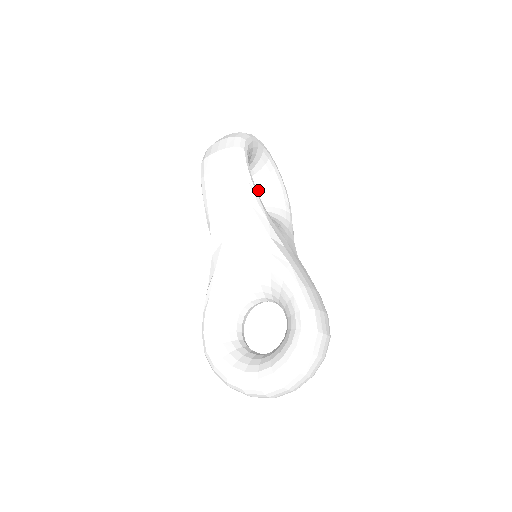
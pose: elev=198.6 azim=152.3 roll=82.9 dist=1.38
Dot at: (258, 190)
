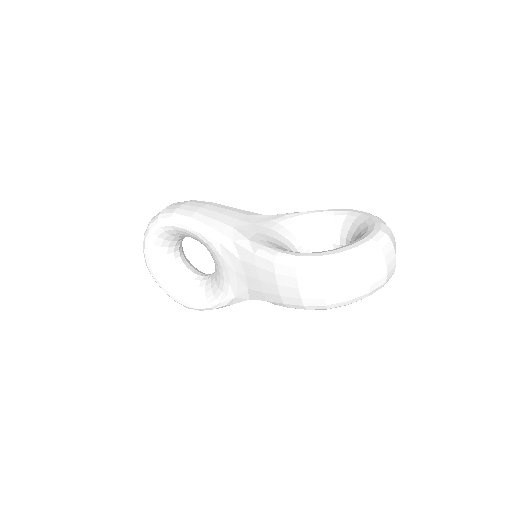
Dot at: (195, 272)
